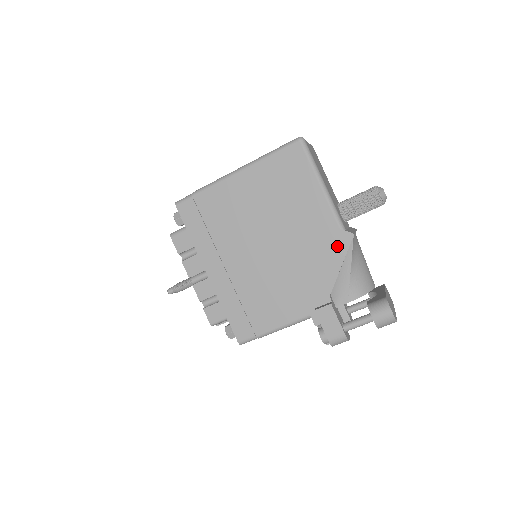
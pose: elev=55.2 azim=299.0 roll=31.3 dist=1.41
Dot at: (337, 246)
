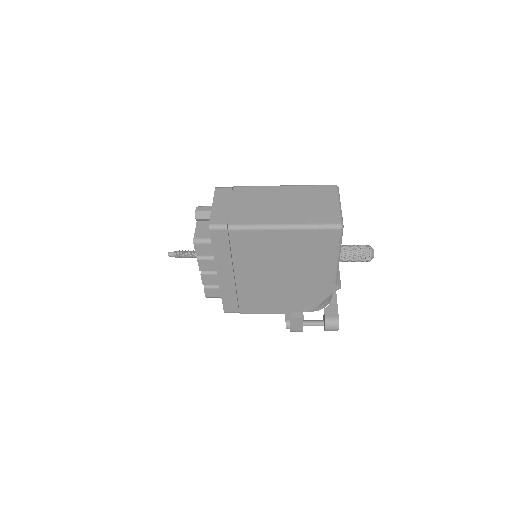
Dot at: (326, 290)
